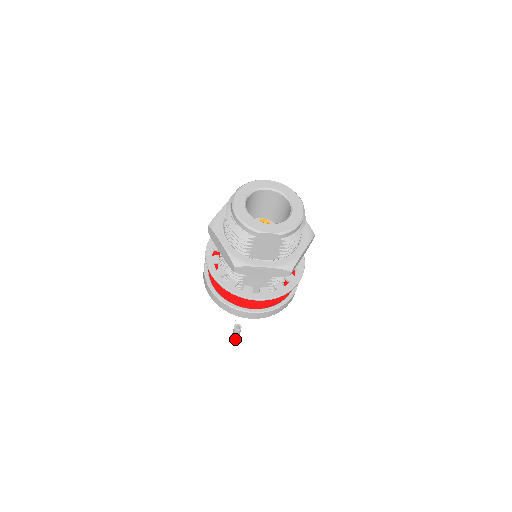
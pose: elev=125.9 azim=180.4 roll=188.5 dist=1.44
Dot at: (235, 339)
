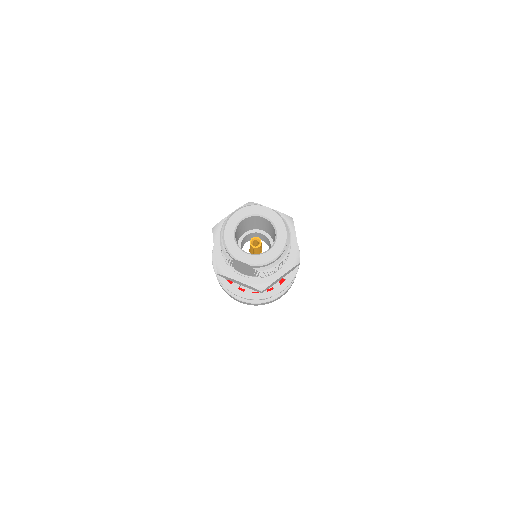
Dot at: occluded
